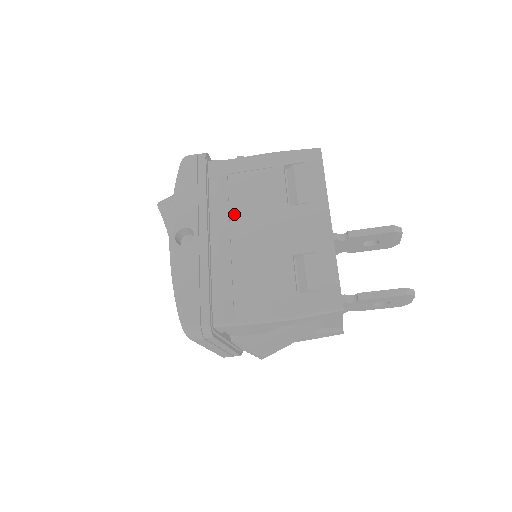
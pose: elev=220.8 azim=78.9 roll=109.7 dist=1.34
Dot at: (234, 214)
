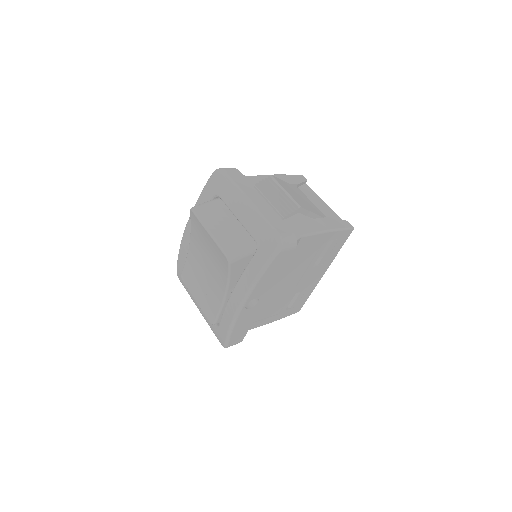
Dot at: (282, 274)
